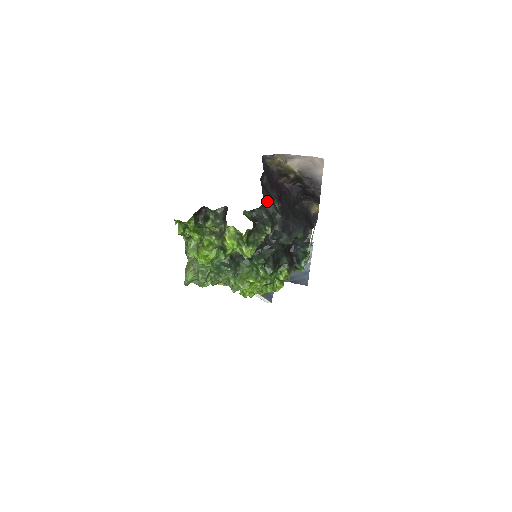
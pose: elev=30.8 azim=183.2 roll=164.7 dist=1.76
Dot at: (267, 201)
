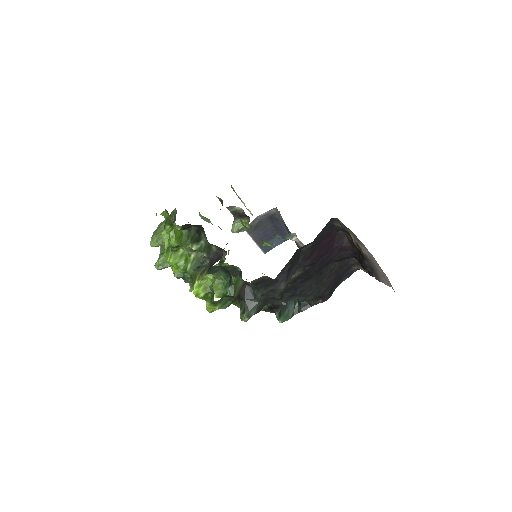
Dot at: (277, 283)
